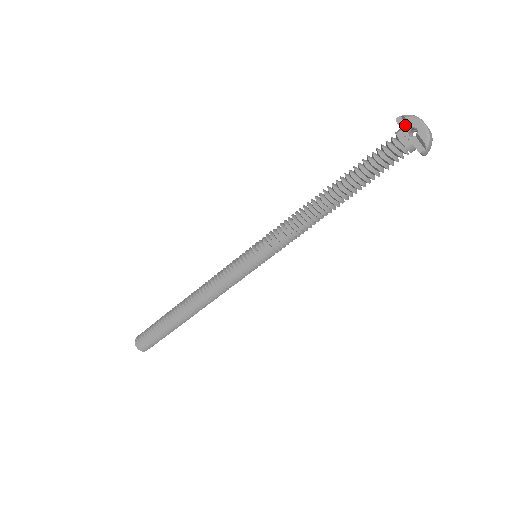
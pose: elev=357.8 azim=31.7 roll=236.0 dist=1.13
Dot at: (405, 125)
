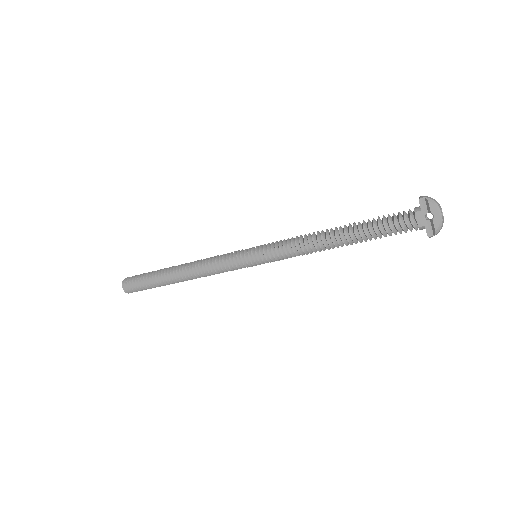
Dot at: (425, 207)
